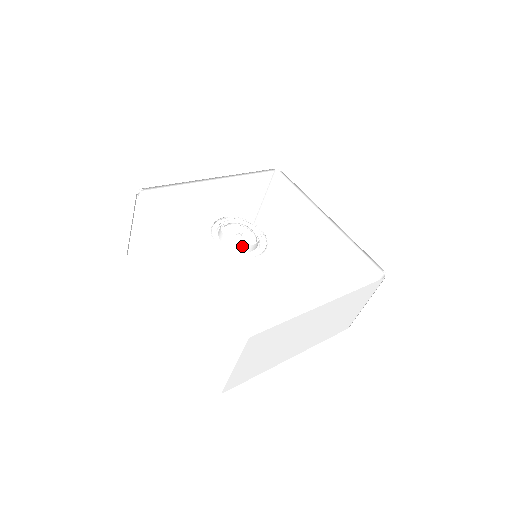
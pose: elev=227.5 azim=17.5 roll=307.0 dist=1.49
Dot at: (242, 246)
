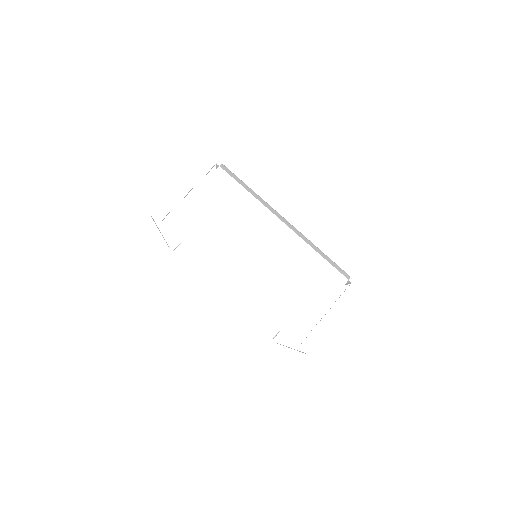
Dot at: occluded
